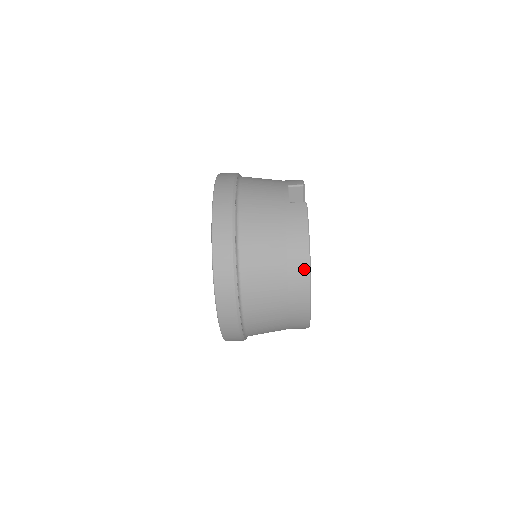
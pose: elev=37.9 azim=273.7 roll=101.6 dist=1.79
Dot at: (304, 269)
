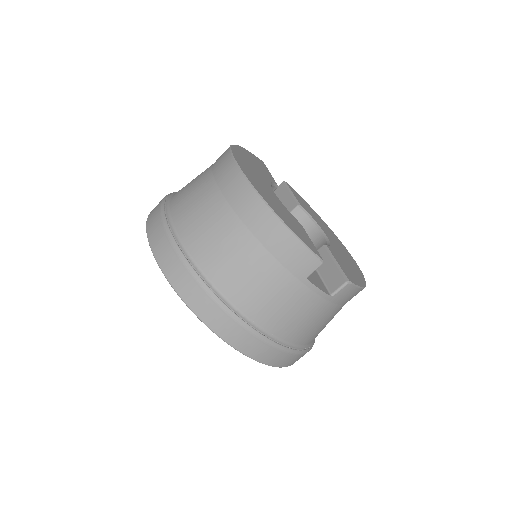
Dot at: occluded
